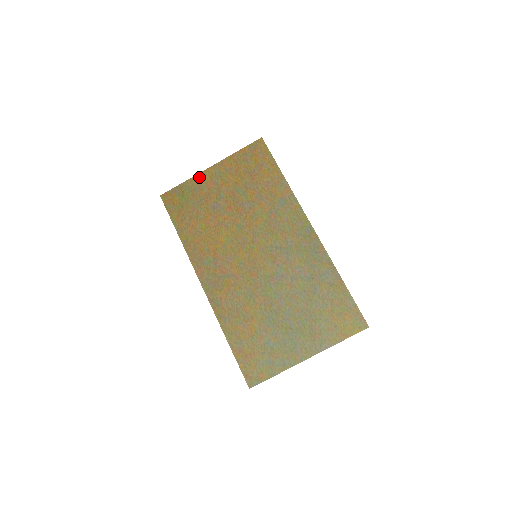
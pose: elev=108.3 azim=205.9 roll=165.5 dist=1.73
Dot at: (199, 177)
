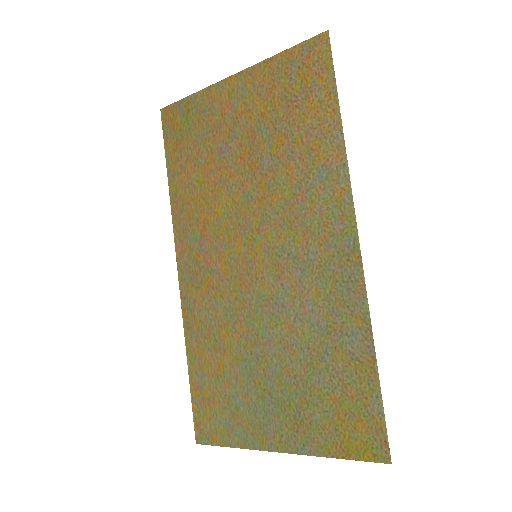
Dot at: (214, 90)
